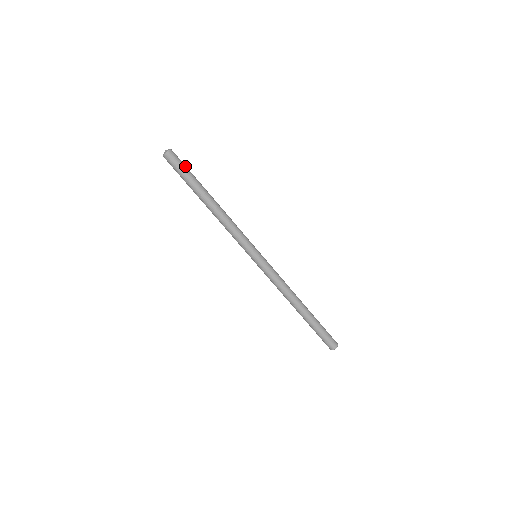
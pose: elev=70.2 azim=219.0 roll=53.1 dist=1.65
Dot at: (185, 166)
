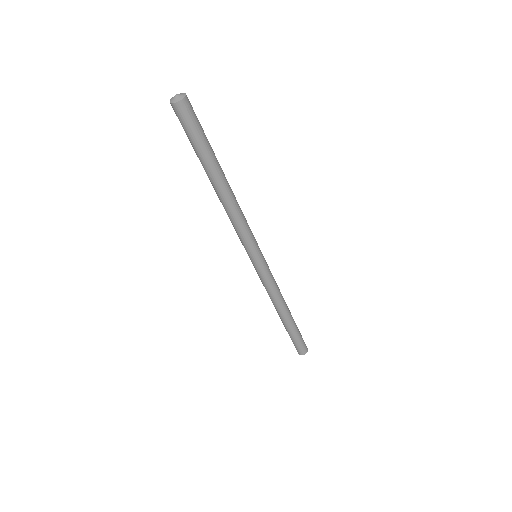
Dot at: occluded
